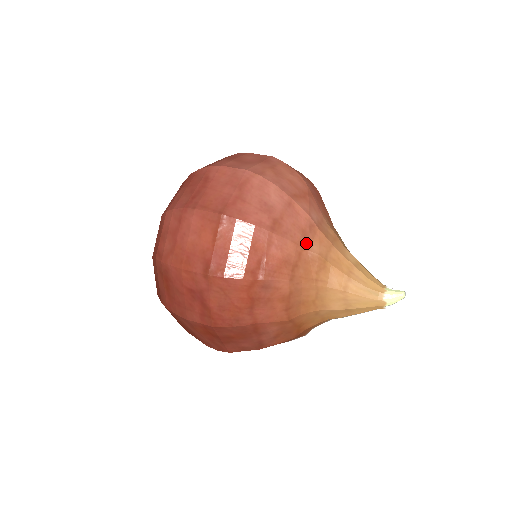
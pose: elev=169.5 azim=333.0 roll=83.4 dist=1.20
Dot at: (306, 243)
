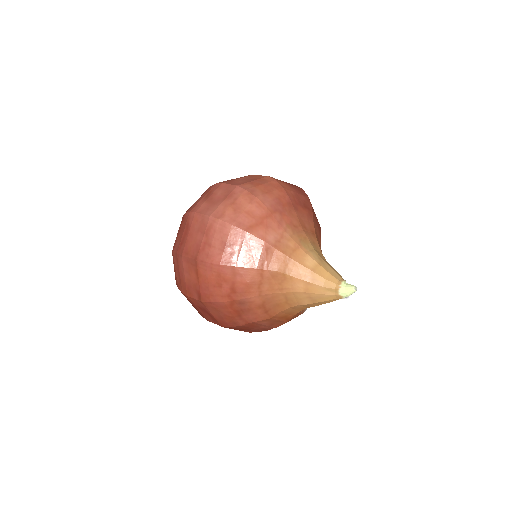
Dot at: (265, 265)
